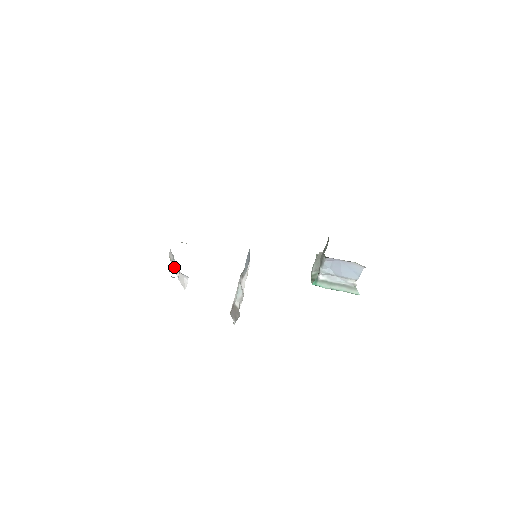
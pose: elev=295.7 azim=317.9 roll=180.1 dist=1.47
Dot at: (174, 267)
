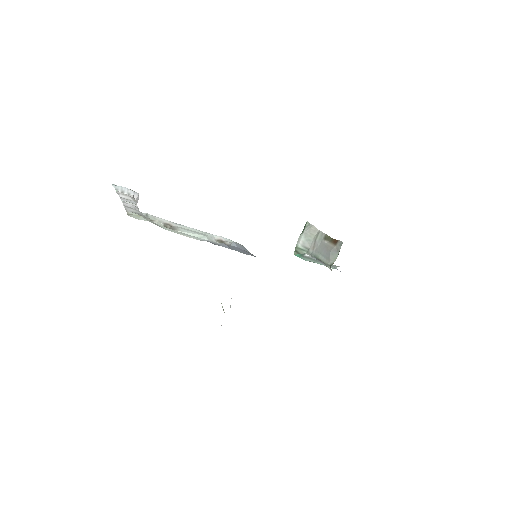
Dot at: occluded
